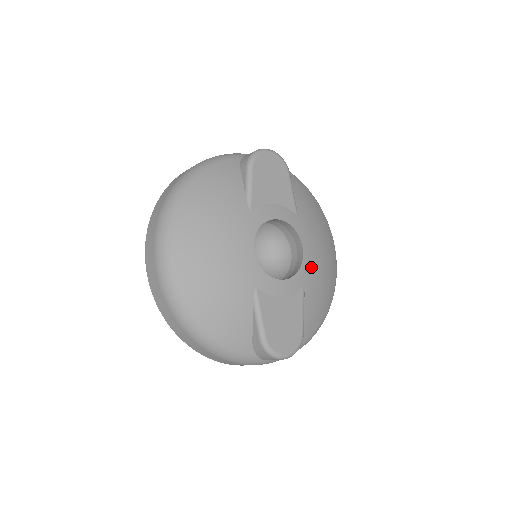
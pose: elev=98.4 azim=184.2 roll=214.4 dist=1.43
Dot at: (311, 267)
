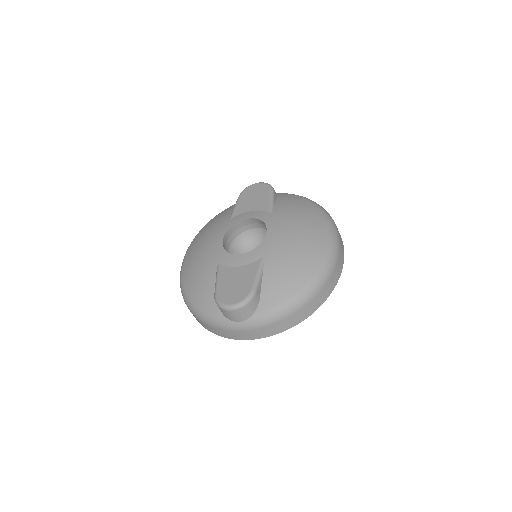
Dot at: (274, 243)
